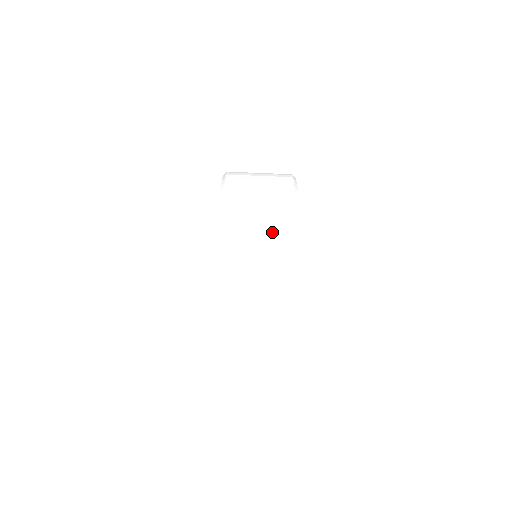
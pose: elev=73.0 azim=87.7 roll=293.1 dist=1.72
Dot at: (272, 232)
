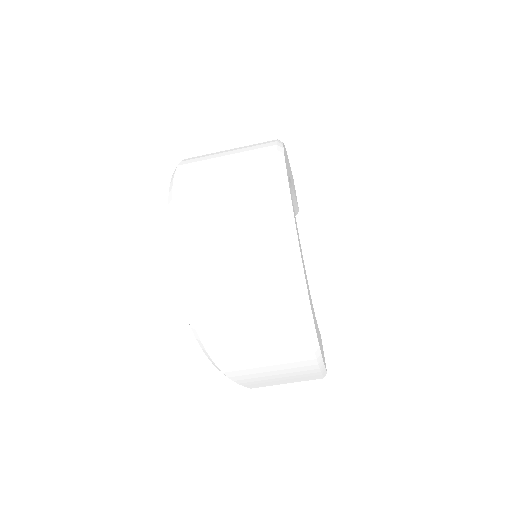
Dot at: (267, 305)
